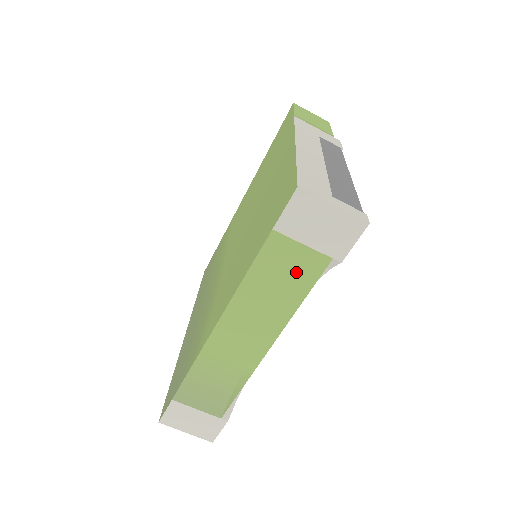
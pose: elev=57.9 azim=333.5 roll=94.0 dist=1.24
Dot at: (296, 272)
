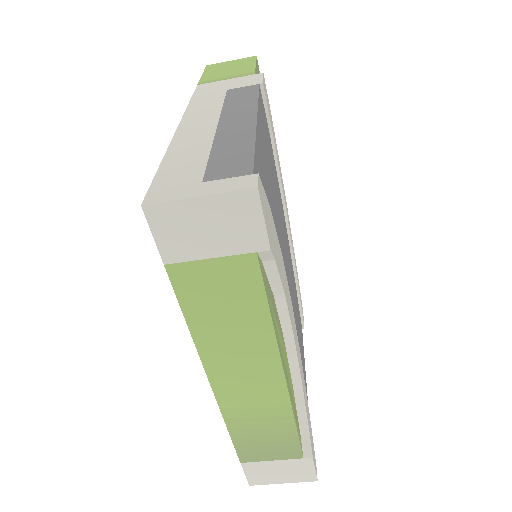
Dot at: (232, 290)
